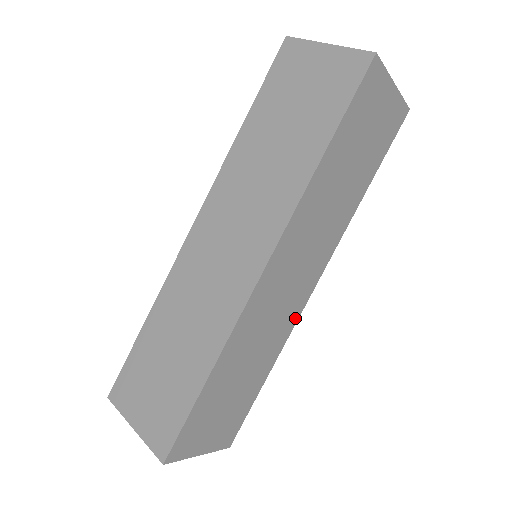
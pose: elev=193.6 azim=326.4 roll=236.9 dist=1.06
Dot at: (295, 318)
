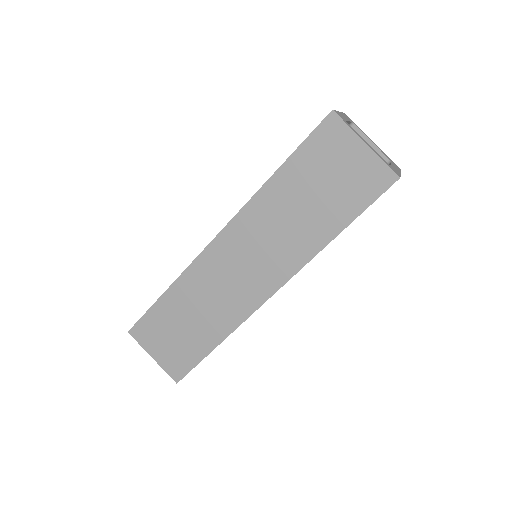
Dot at: occluded
